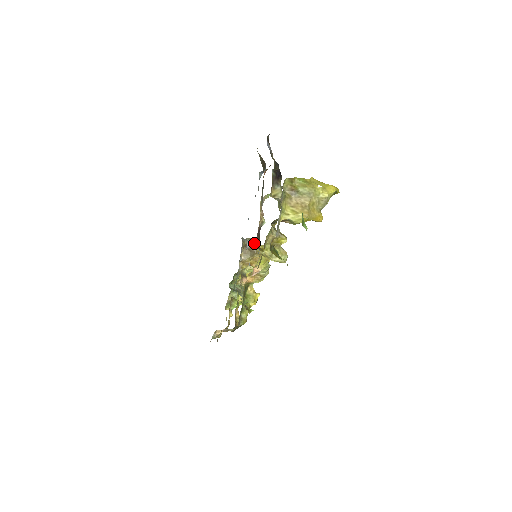
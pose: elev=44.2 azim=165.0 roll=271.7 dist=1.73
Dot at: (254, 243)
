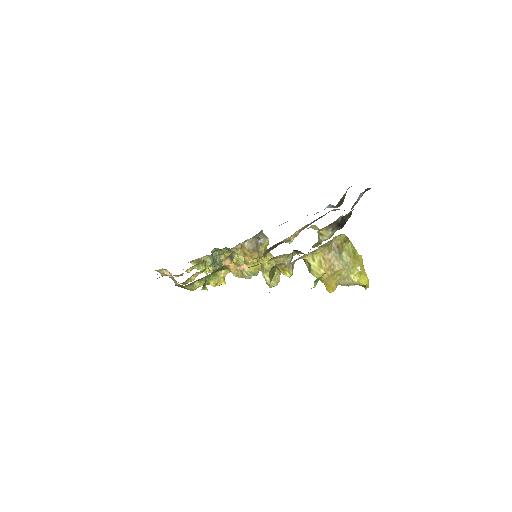
Dot at: (266, 244)
